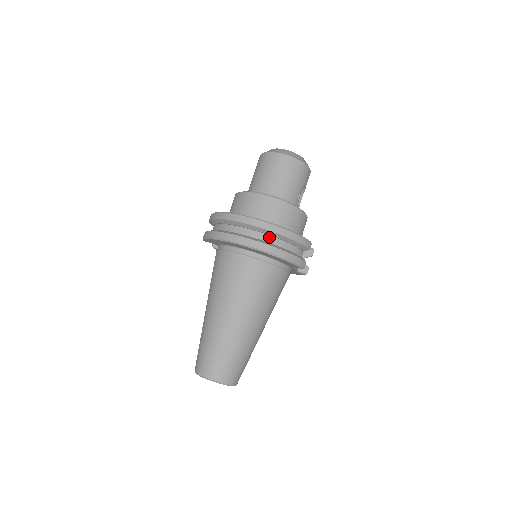
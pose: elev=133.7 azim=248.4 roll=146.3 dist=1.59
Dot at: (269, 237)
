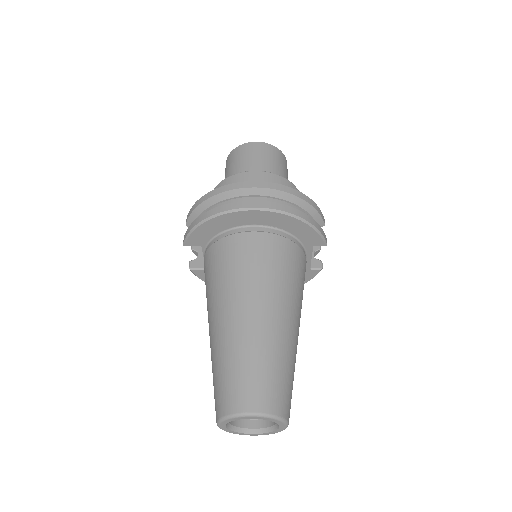
Dot at: (281, 202)
